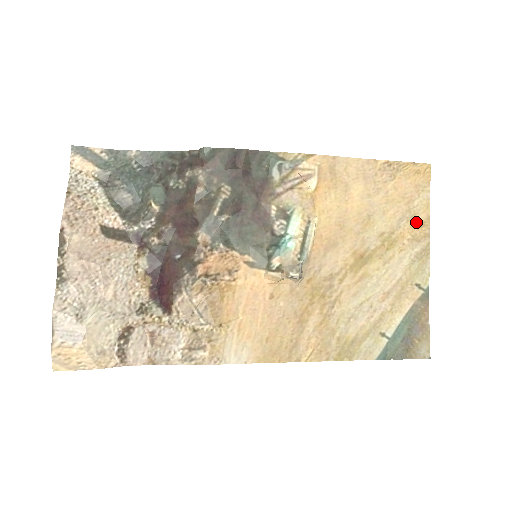
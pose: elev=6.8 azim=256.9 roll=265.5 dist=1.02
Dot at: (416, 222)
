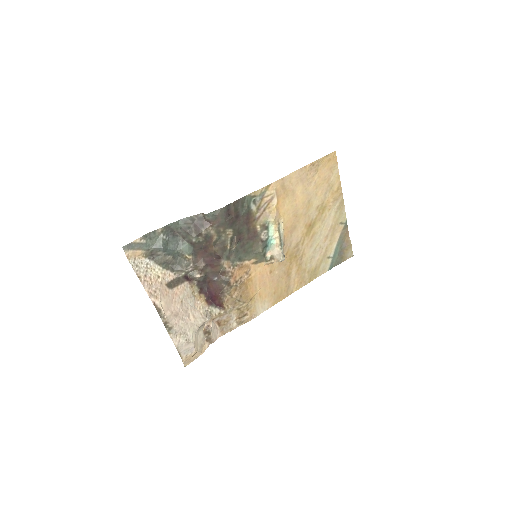
Dot at: (334, 190)
